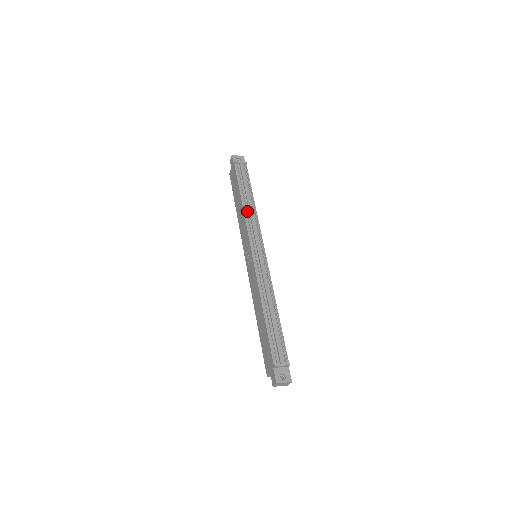
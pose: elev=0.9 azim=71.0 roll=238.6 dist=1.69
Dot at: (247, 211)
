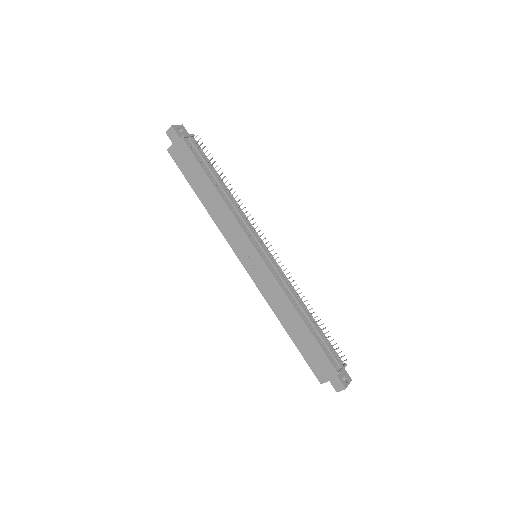
Dot at: (229, 203)
